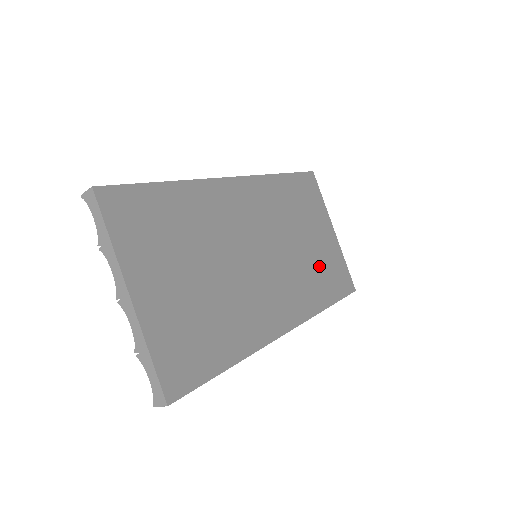
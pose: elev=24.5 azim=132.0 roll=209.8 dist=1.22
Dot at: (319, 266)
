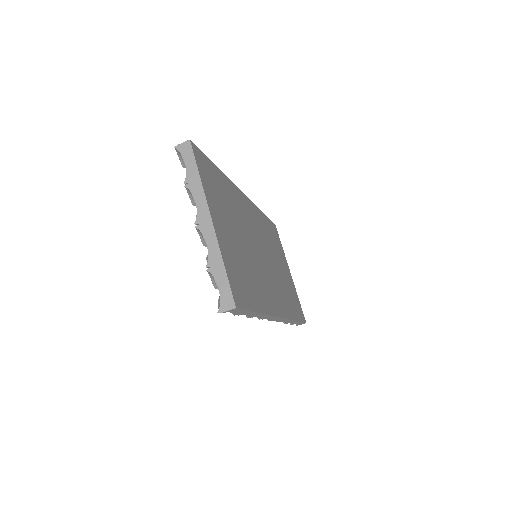
Dot at: (287, 289)
